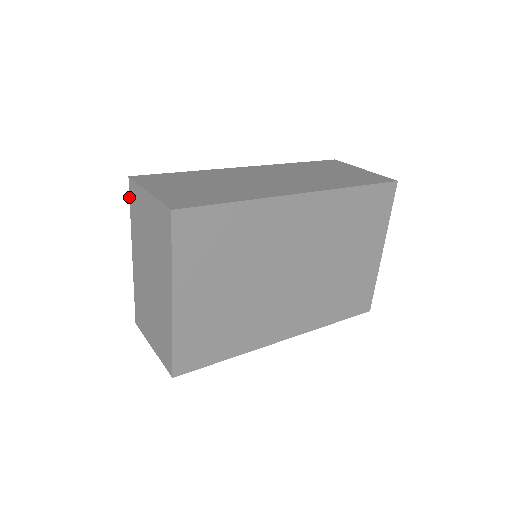
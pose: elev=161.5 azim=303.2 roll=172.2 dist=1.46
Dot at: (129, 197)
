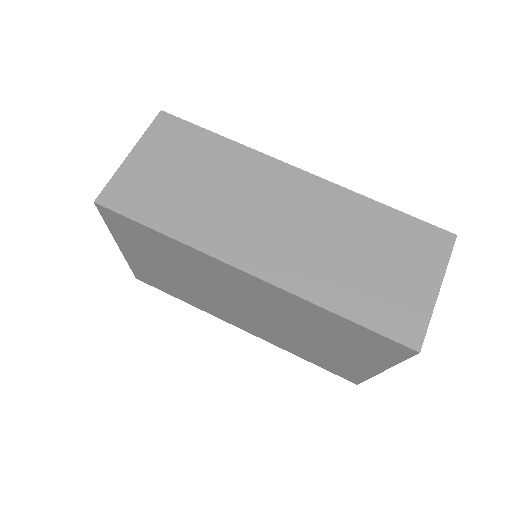
Dot at: occluded
